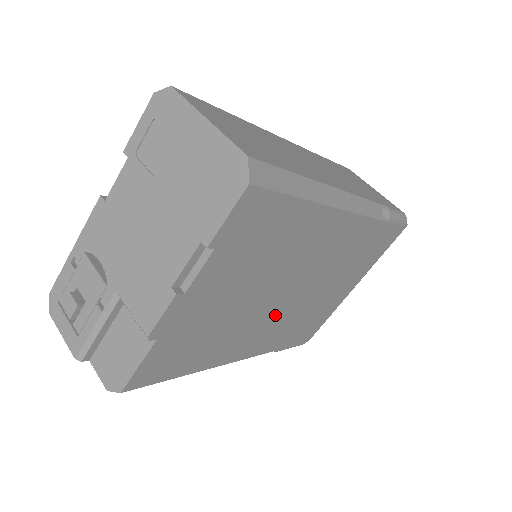
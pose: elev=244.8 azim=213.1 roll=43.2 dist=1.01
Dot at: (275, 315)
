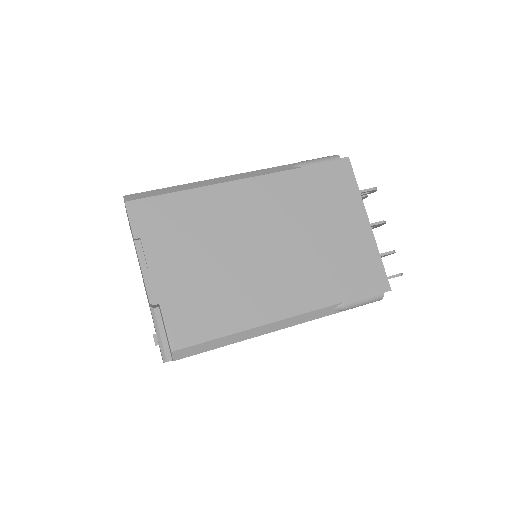
Dot at: (273, 269)
